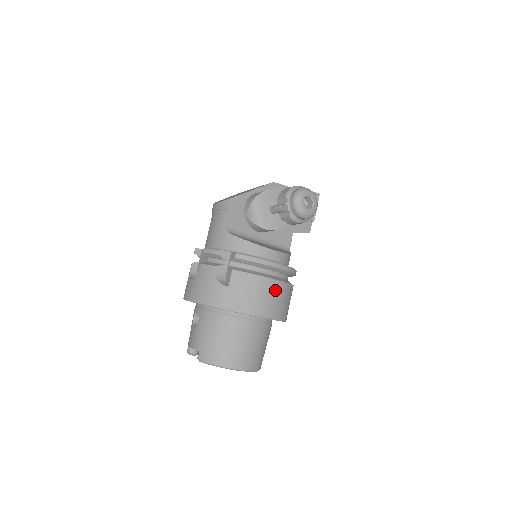
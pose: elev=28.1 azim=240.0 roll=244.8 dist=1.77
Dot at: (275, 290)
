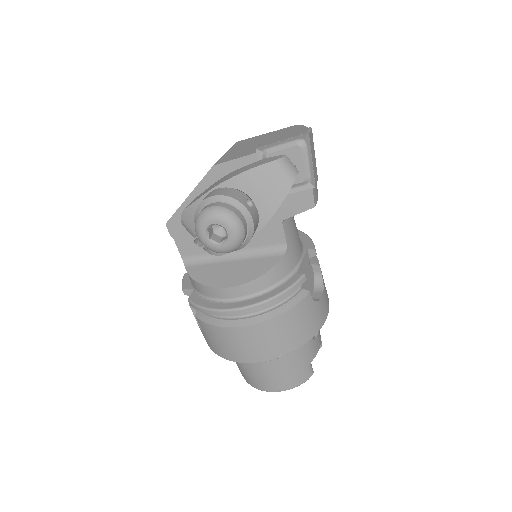
Dot at: (246, 336)
